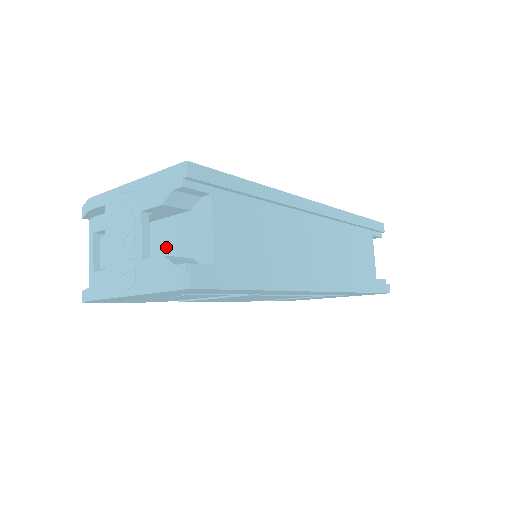
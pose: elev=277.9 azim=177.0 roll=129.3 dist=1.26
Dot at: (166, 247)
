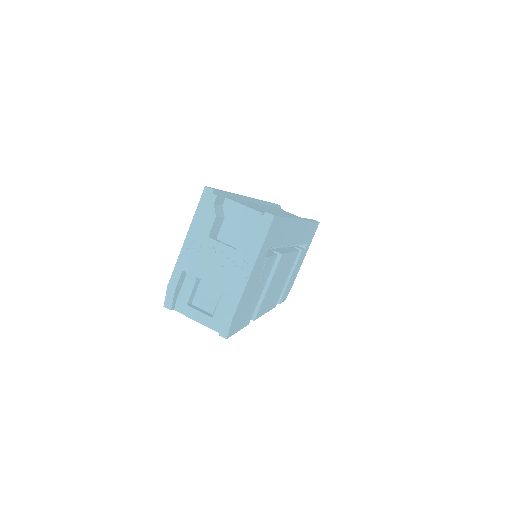
Dot at: occluded
